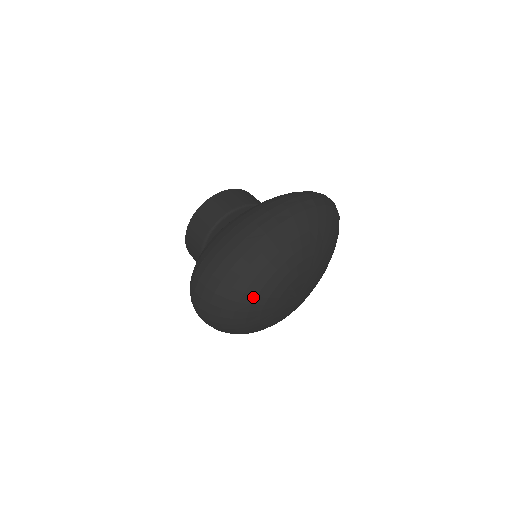
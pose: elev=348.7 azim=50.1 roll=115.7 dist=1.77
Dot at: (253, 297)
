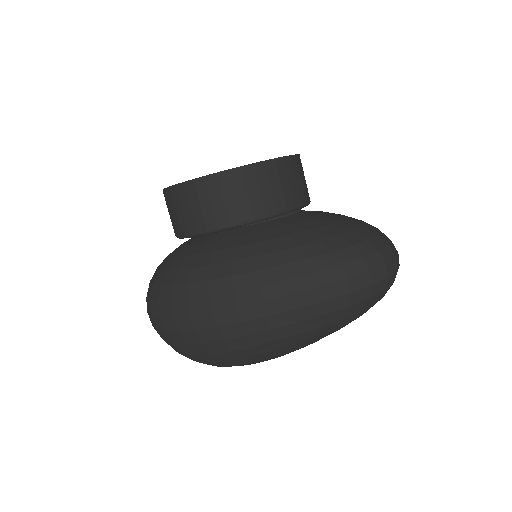
Dot at: occluded
